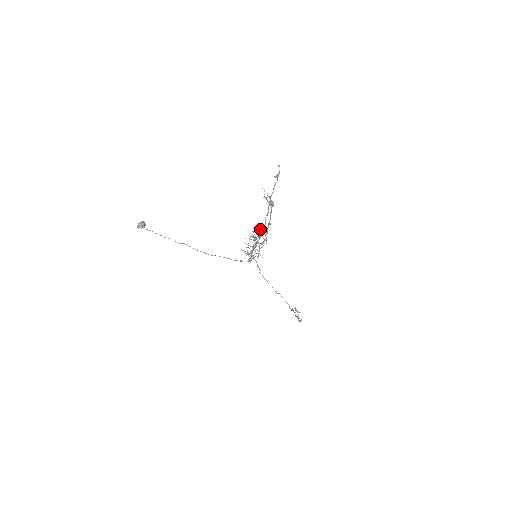
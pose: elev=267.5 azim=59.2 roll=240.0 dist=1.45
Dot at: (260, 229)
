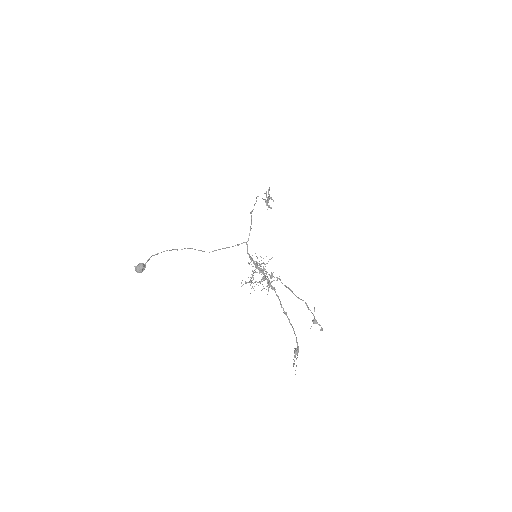
Dot at: (272, 276)
